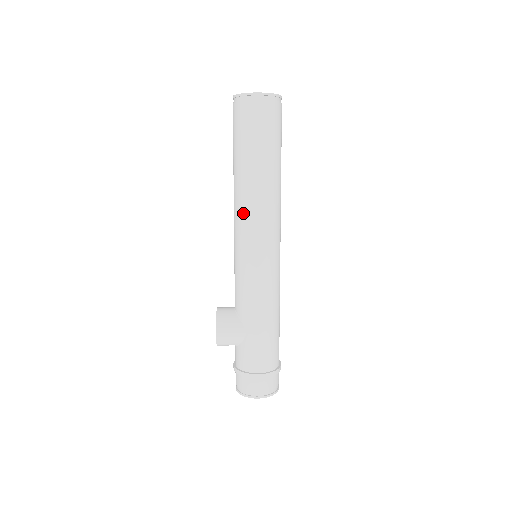
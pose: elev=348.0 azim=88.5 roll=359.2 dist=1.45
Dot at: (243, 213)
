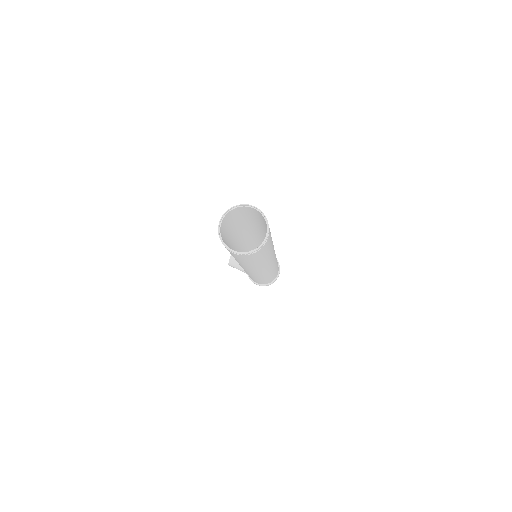
Dot at: occluded
